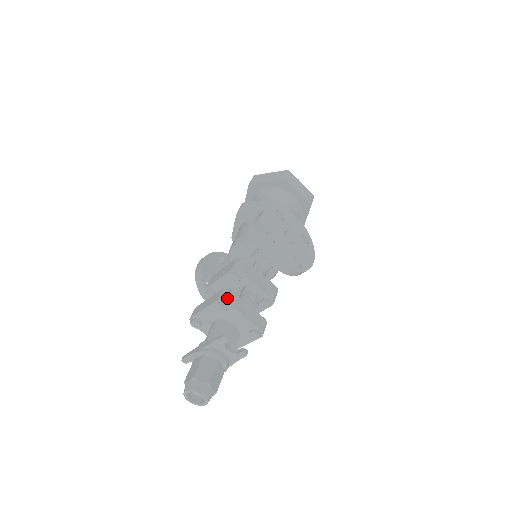
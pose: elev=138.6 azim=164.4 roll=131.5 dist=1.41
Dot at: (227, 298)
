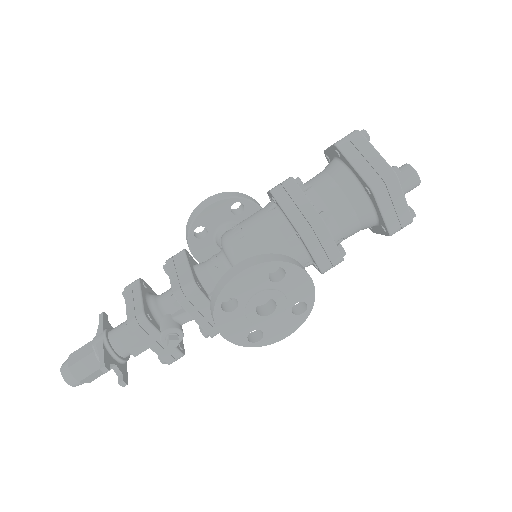
Dot at: (137, 329)
